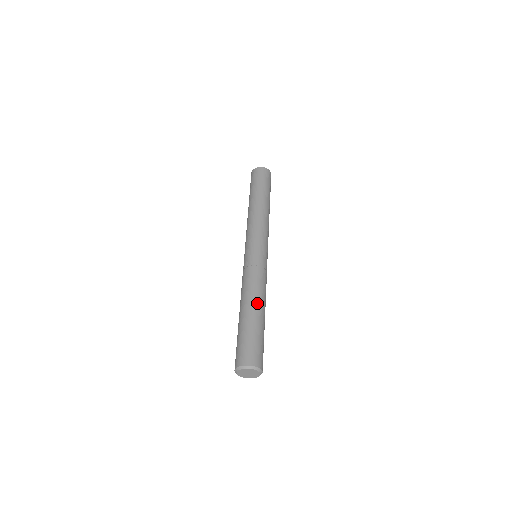
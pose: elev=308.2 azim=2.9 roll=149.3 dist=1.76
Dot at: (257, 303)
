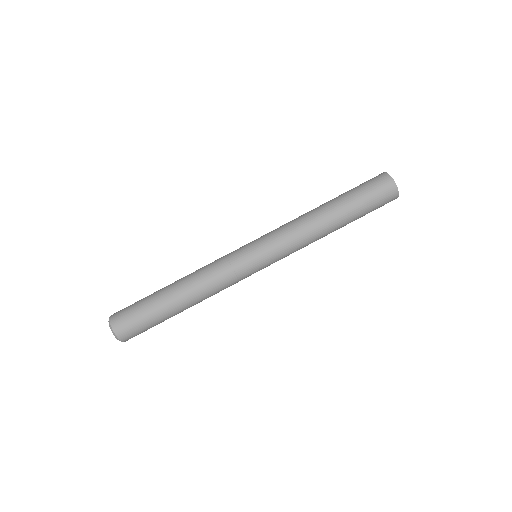
Dot at: (186, 297)
